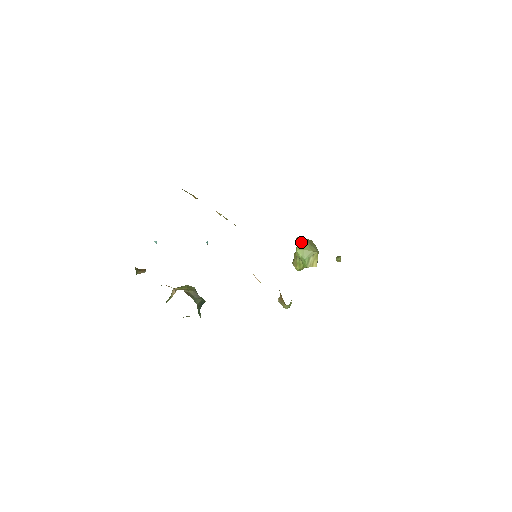
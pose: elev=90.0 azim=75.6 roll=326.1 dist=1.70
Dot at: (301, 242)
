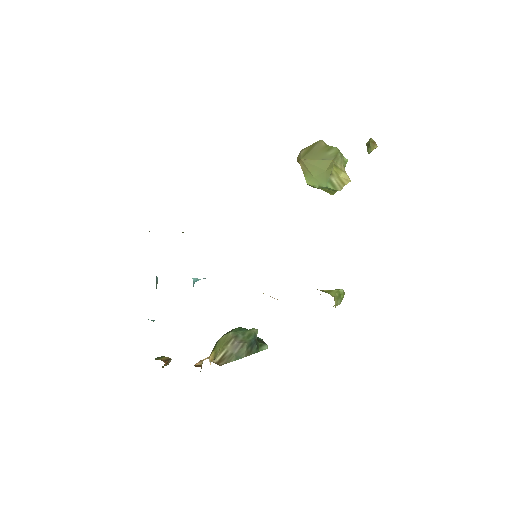
Dot at: (304, 167)
